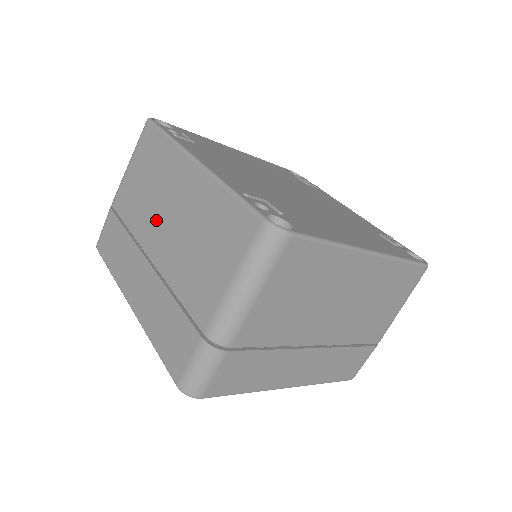
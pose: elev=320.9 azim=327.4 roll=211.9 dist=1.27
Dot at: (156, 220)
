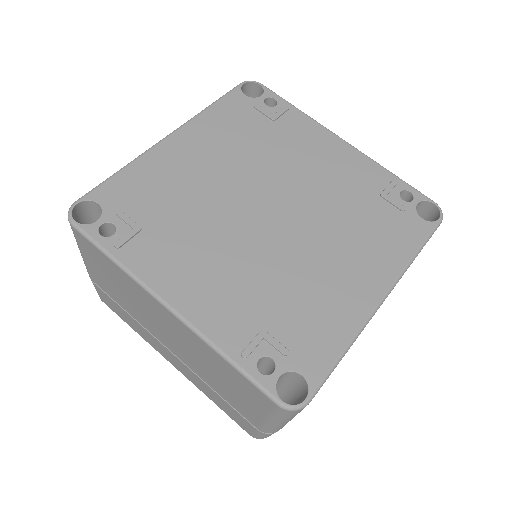
Dot at: (155, 327)
